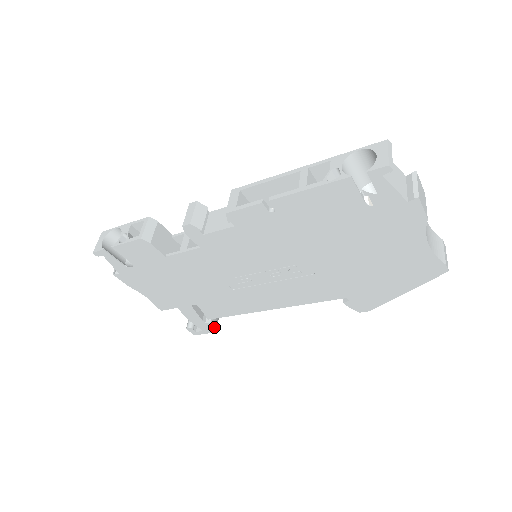
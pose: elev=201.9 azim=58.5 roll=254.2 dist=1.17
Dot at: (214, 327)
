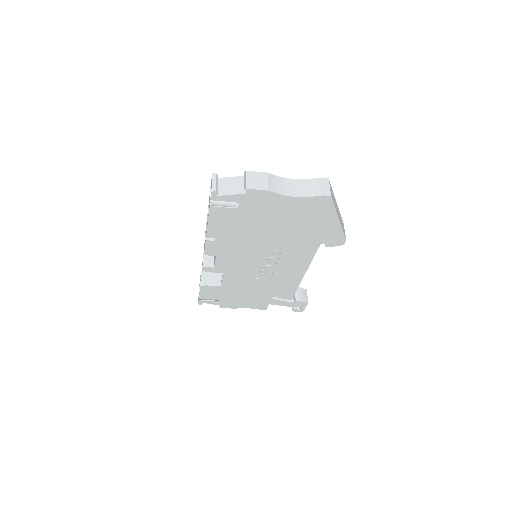
Dot at: (302, 302)
